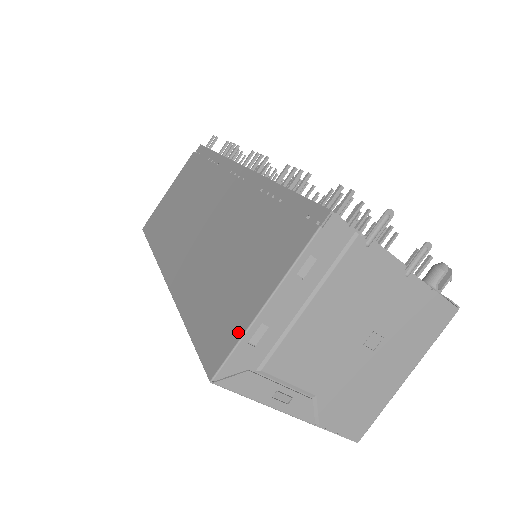
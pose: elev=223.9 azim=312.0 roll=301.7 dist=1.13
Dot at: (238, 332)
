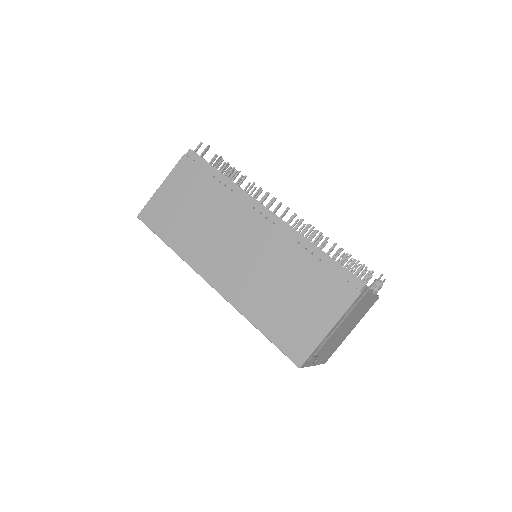
Dot at: (314, 343)
